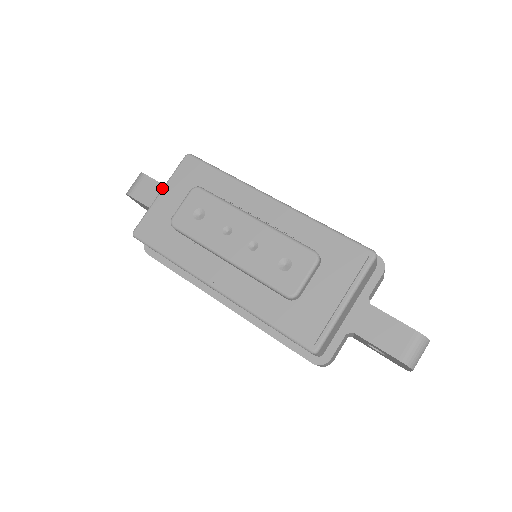
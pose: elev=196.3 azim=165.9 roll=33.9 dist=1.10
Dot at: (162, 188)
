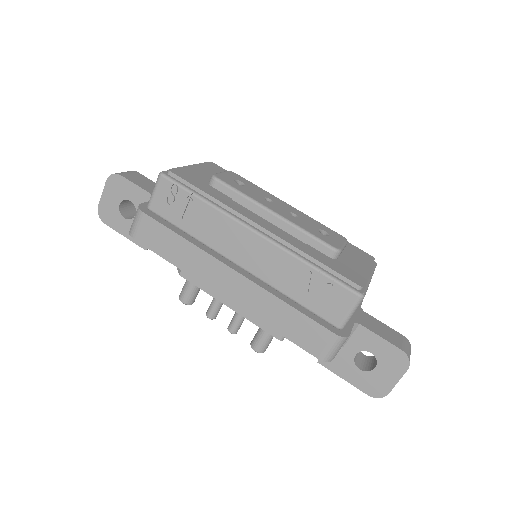
Dot at: occluded
